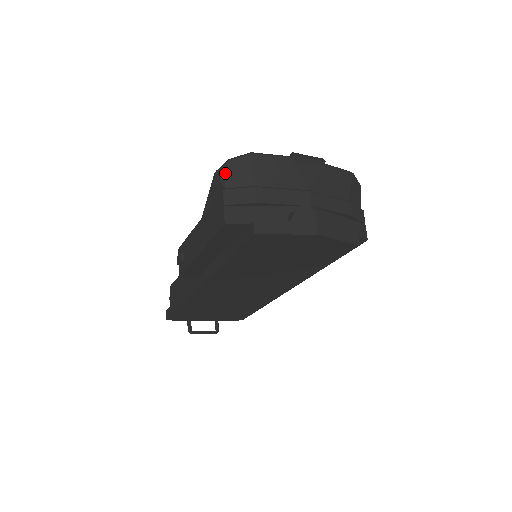
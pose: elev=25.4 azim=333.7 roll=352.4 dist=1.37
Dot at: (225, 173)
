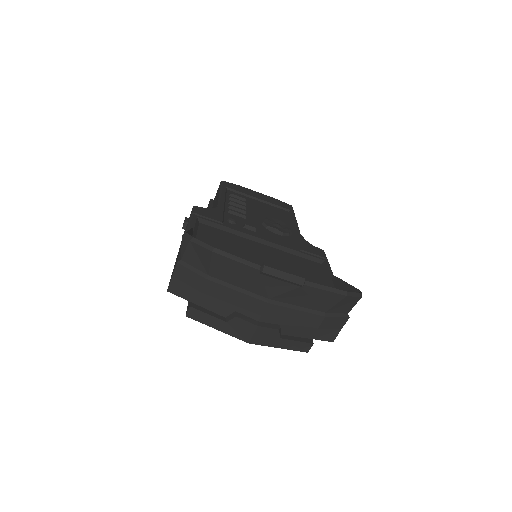
Dot at: (185, 248)
